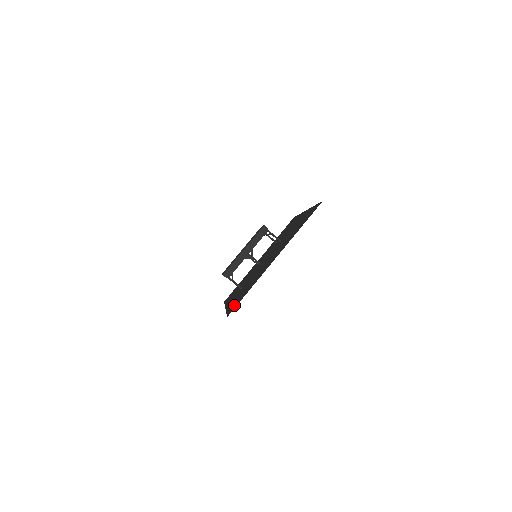
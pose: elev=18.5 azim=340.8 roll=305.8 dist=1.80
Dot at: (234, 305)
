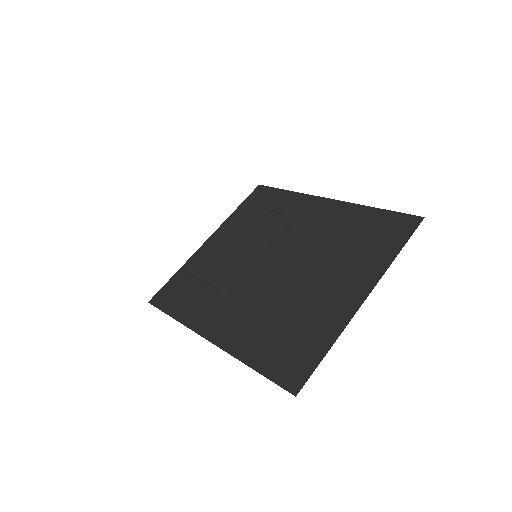
Dot at: (285, 365)
